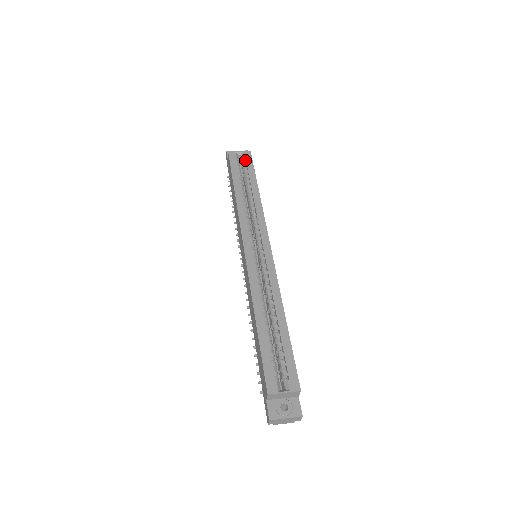
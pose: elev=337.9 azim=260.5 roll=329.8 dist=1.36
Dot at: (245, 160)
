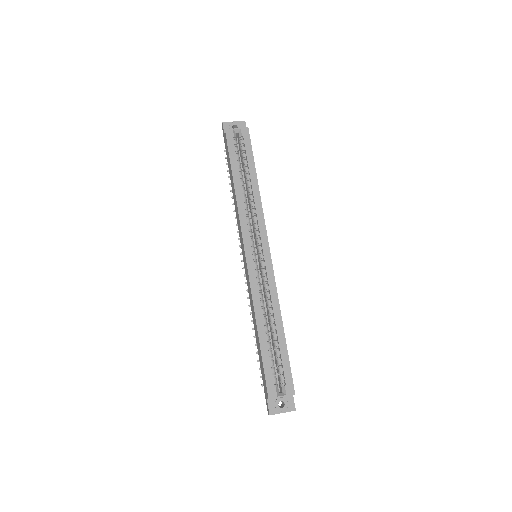
Dot at: (243, 139)
